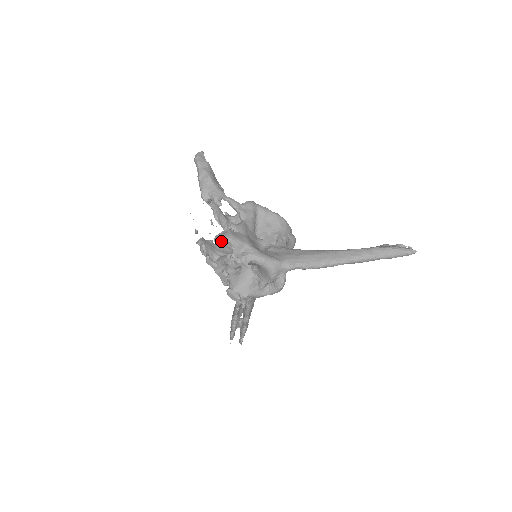
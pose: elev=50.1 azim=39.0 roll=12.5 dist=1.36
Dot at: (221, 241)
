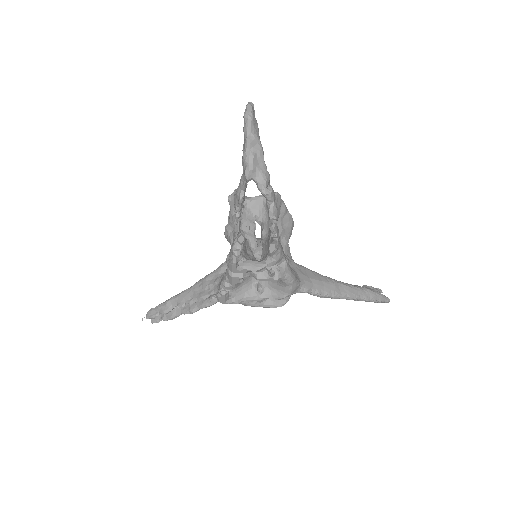
Dot at: occluded
